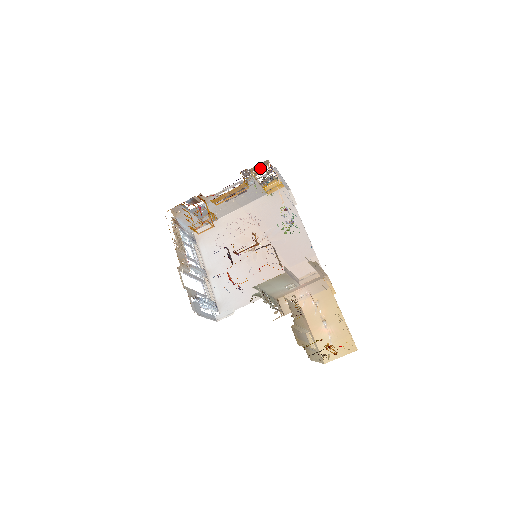
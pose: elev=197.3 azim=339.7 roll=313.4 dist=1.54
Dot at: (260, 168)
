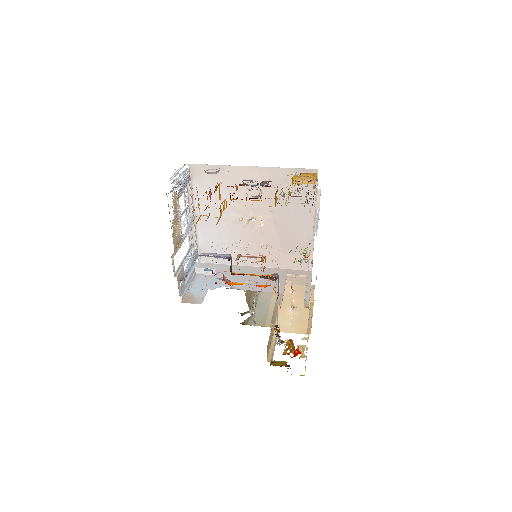
Dot at: occluded
